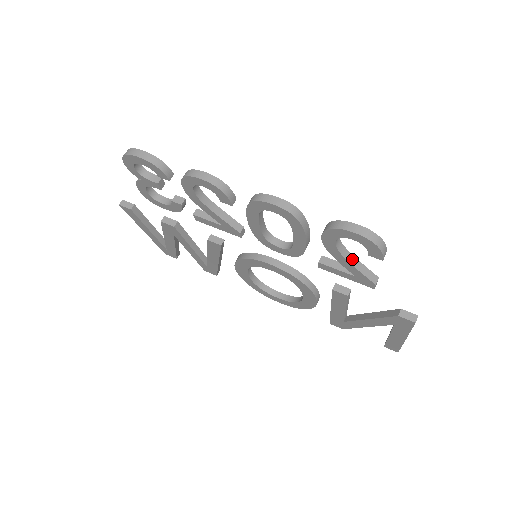
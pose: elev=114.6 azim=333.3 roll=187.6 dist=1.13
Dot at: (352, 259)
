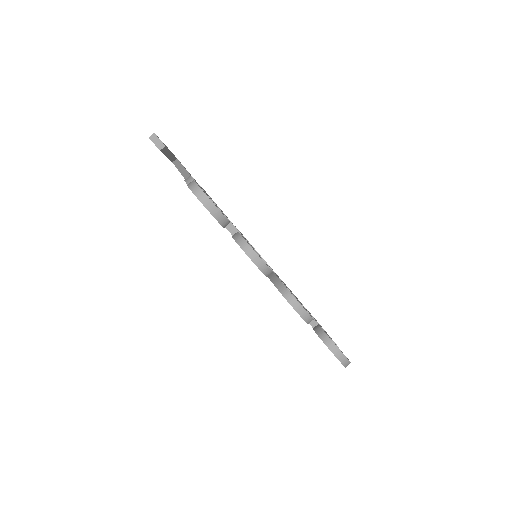
Dot at: occluded
